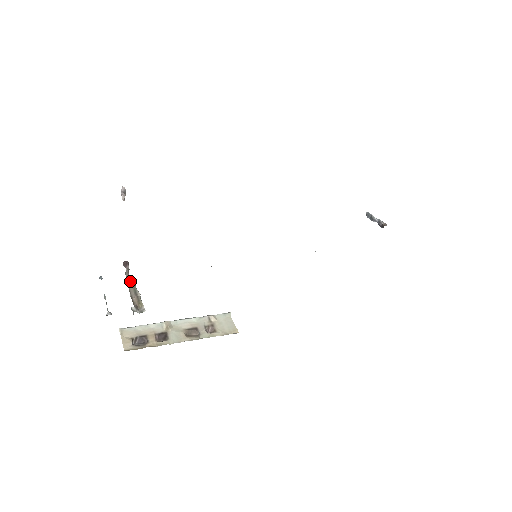
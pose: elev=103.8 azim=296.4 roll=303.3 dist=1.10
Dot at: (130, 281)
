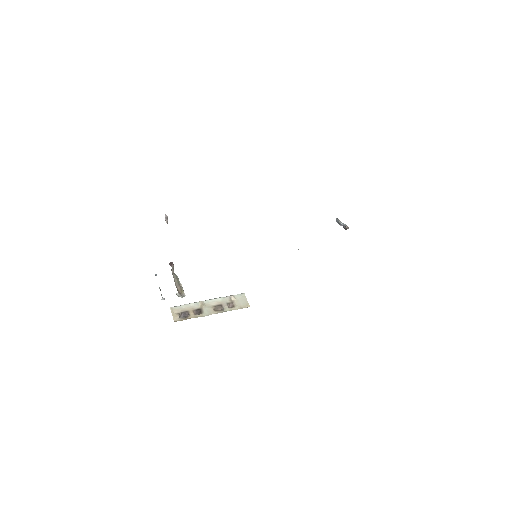
Dot at: (175, 276)
